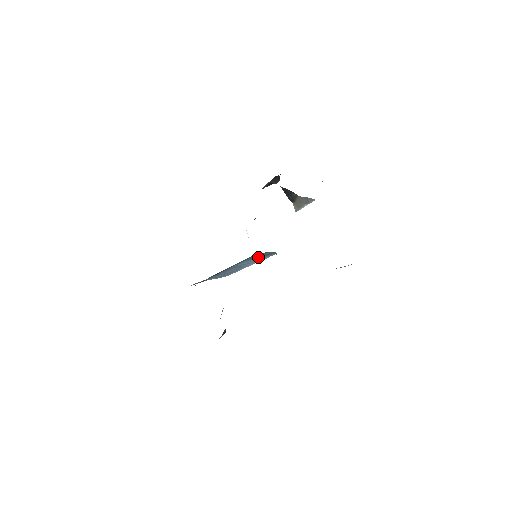
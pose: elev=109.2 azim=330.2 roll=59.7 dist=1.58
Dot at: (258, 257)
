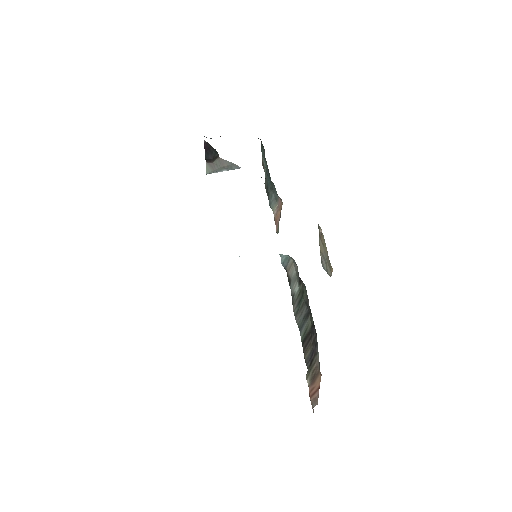
Dot at: occluded
